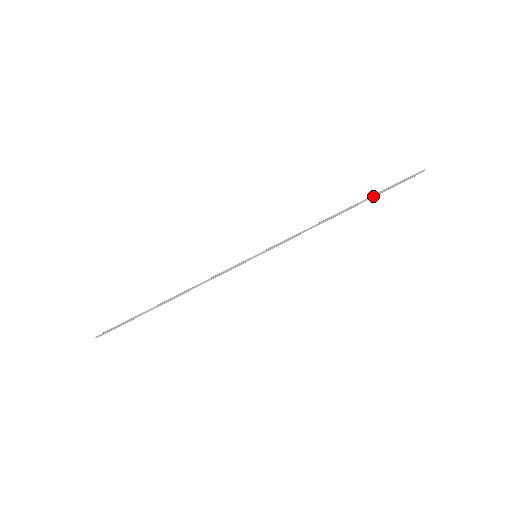
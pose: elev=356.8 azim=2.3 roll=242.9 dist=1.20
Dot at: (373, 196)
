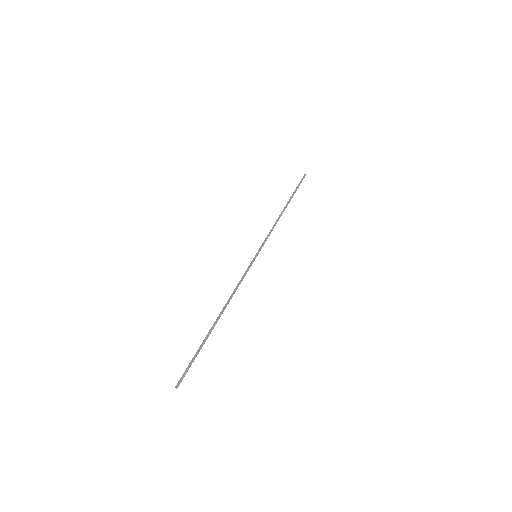
Dot at: (292, 195)
